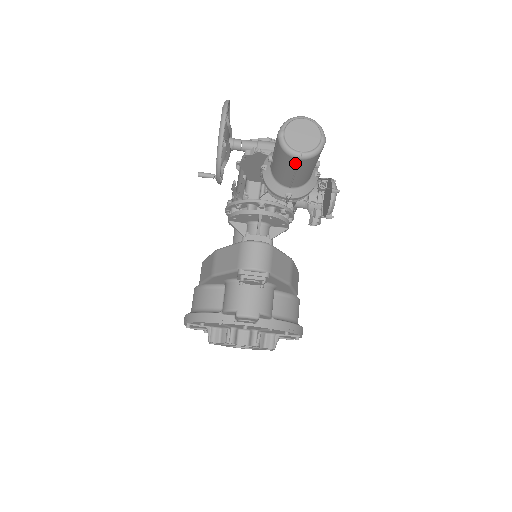
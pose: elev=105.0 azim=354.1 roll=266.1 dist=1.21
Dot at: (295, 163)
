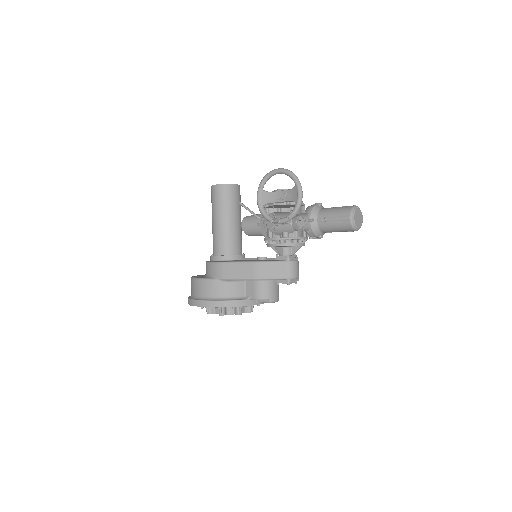
Dot at: (350, 231)
